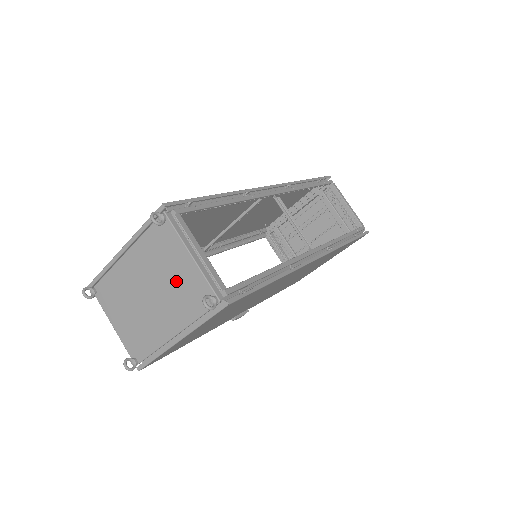
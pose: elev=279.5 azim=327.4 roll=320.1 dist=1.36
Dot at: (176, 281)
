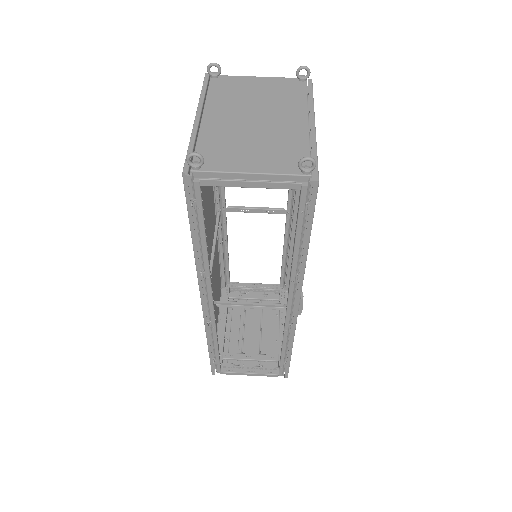
Dot at: (266, 94)
